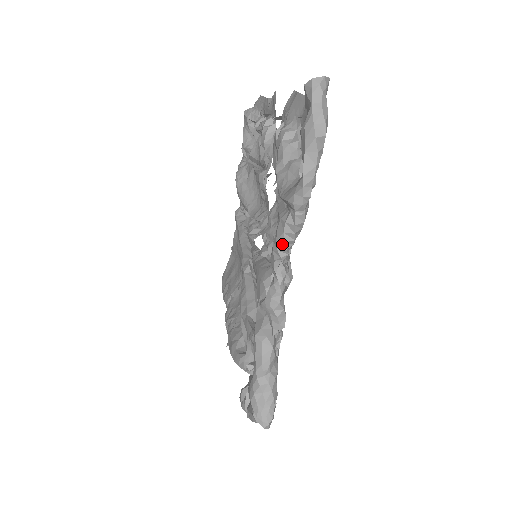
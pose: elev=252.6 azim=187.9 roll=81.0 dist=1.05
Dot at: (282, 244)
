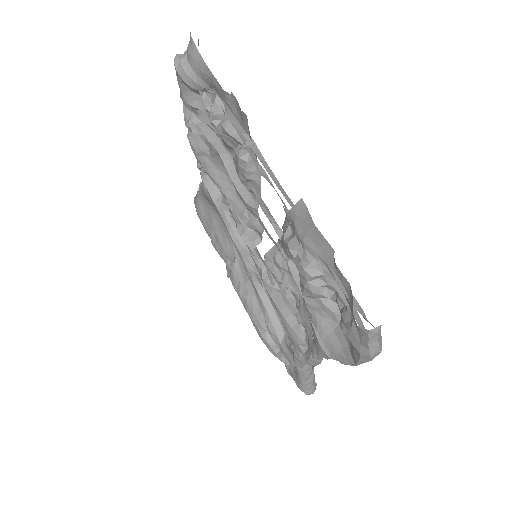
Dot at: occluded
